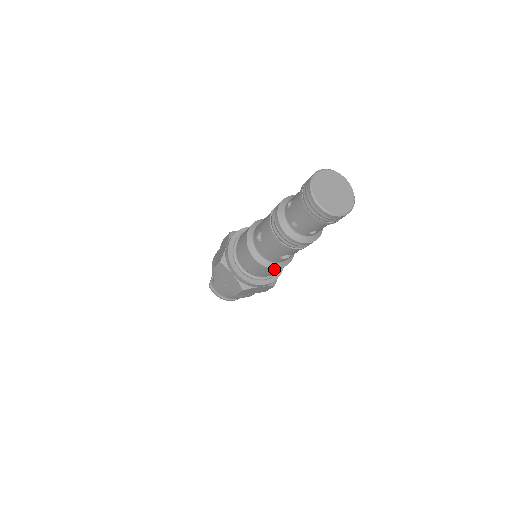
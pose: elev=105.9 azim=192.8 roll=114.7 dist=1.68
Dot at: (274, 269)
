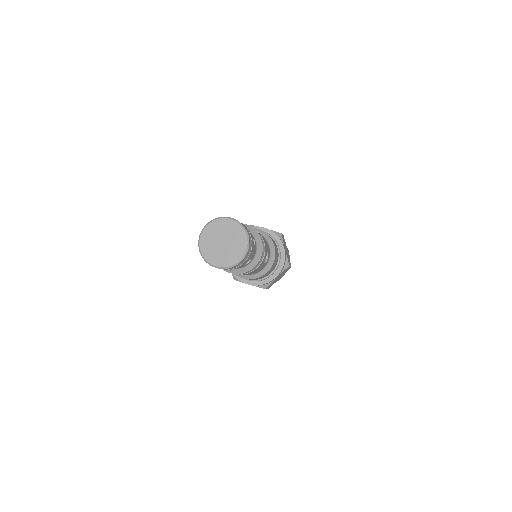
Dot at: (240, 277)
